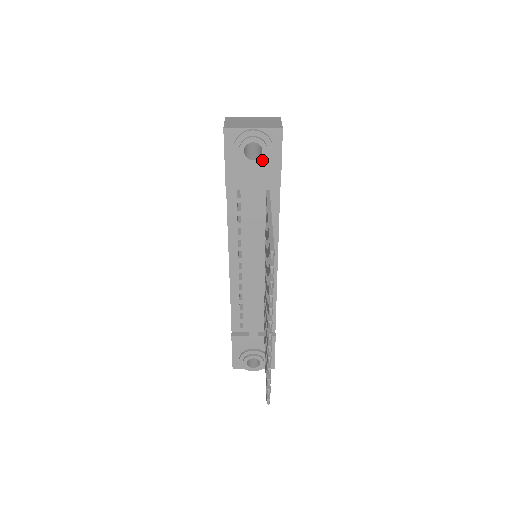
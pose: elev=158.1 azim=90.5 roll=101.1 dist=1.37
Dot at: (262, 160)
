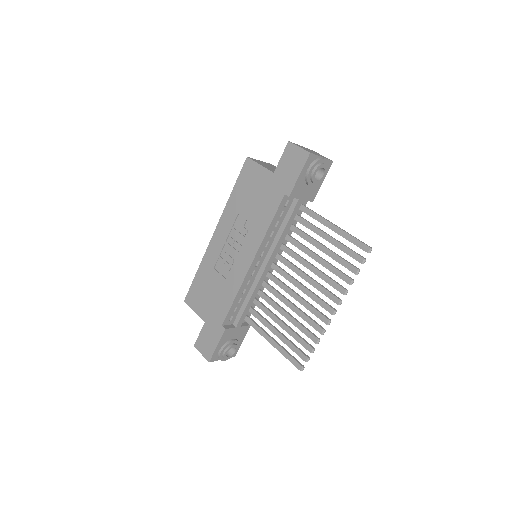
Dot at: (320, 181)
